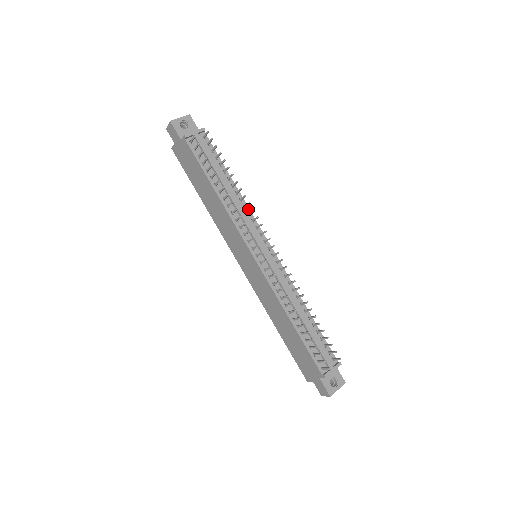
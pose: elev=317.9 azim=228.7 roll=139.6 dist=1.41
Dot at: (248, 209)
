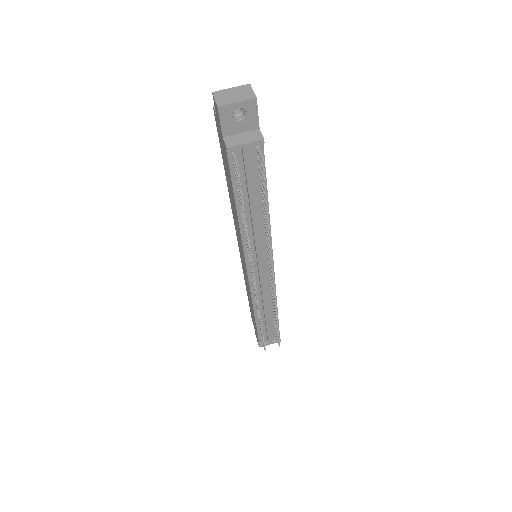
Dot at: occluded
